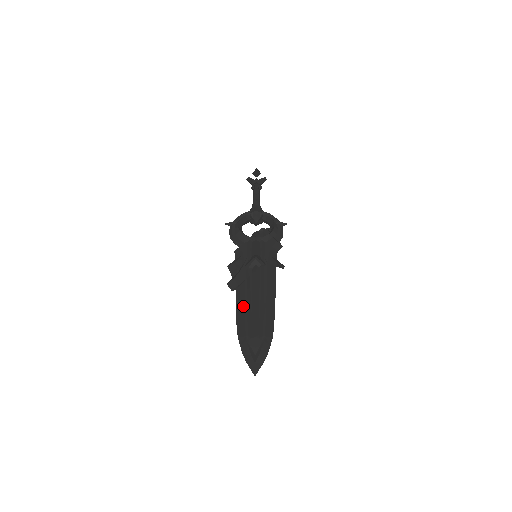
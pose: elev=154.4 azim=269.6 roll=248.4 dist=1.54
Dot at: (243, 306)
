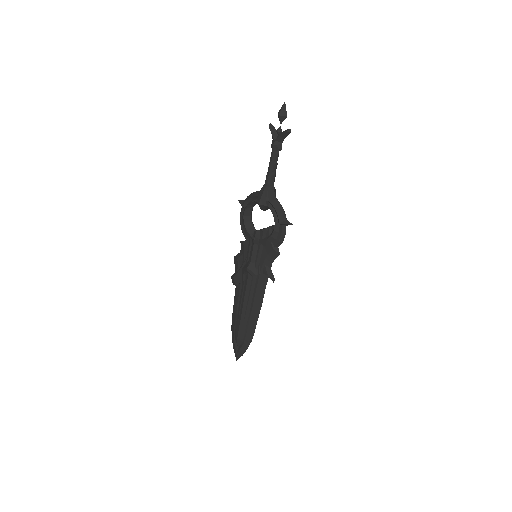
Dot at: (236, 306)
